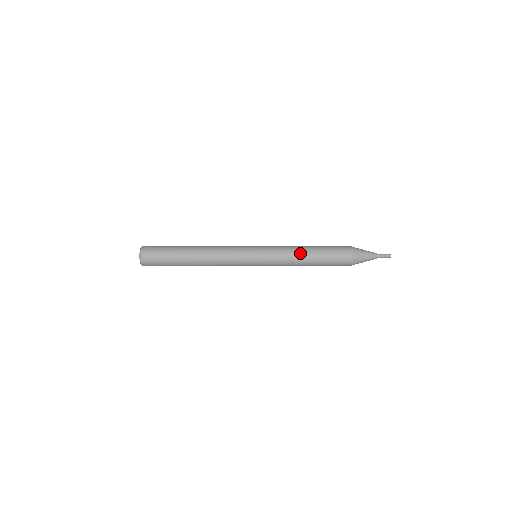
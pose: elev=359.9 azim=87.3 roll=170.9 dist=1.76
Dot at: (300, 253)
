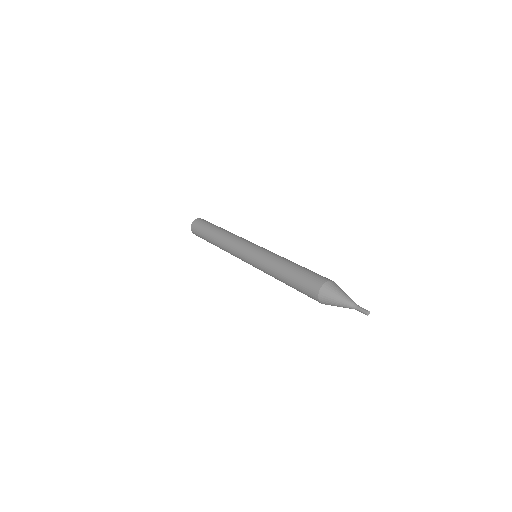
Dot at: (276, 272)
